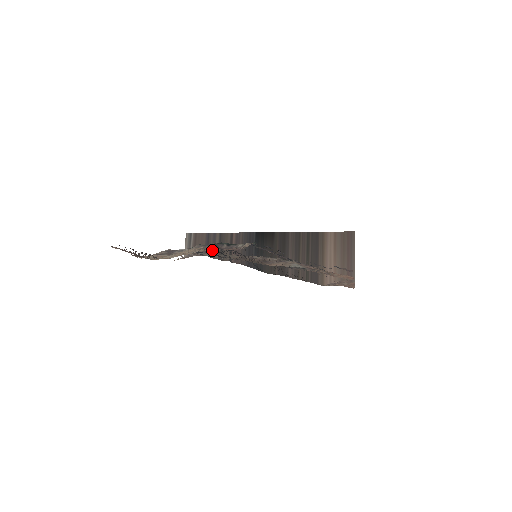
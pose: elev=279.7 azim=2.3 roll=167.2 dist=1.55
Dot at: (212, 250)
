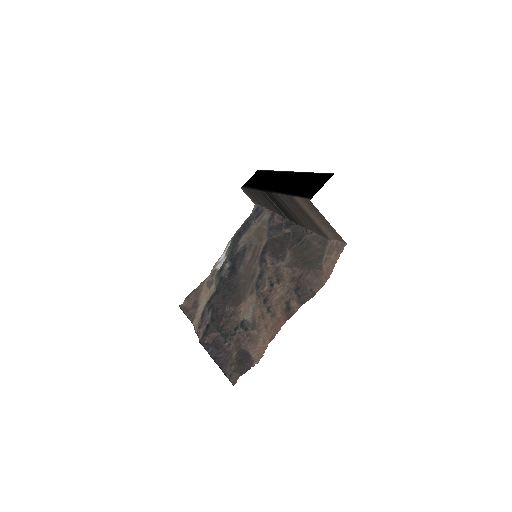
Dot at: (260, 202)
